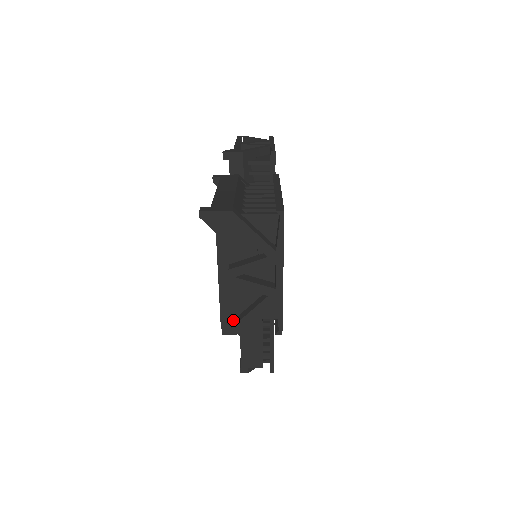
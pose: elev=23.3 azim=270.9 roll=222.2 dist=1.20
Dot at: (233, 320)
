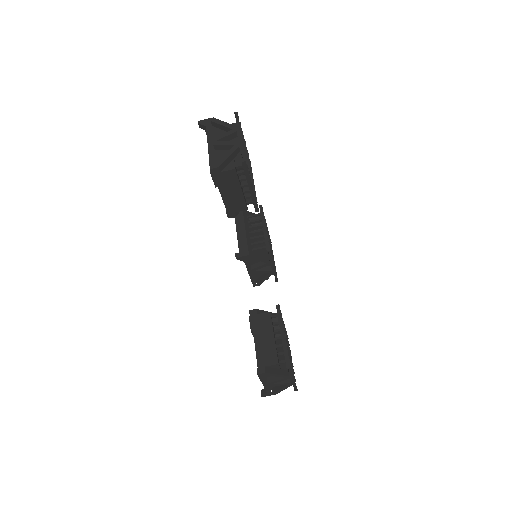
Dot at: occluded
